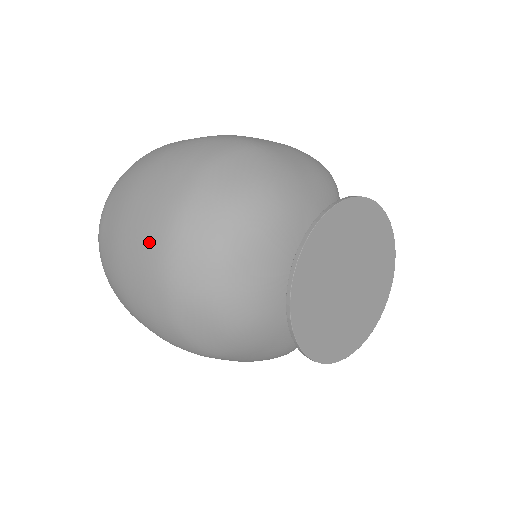
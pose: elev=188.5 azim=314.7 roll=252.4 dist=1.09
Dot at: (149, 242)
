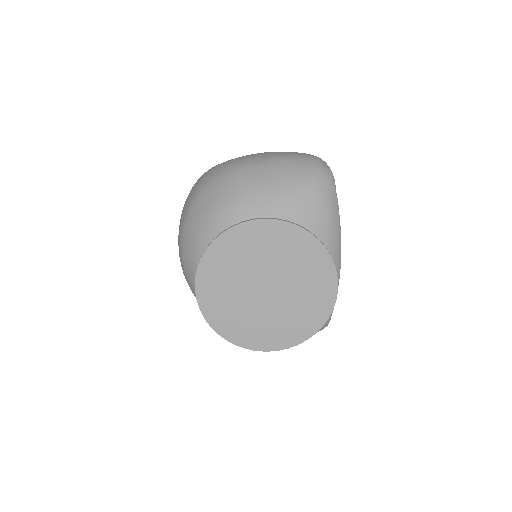
Dot at: occluded
